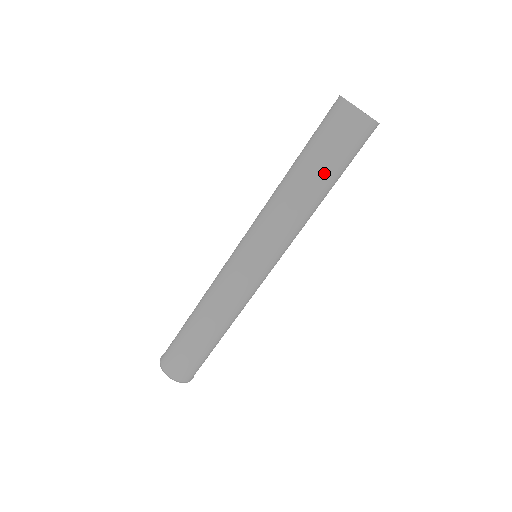
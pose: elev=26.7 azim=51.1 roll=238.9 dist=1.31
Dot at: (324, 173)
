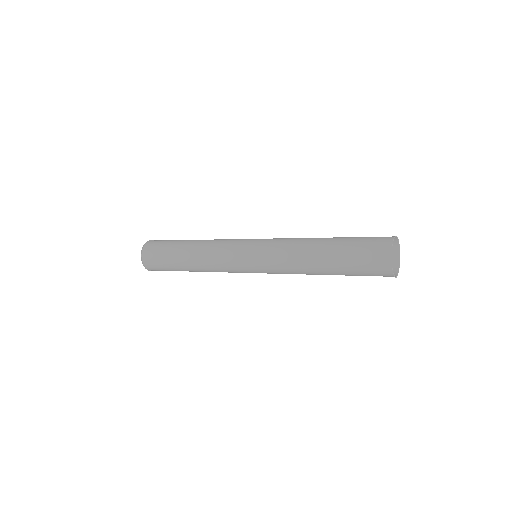
Dot at: (337, 270)
